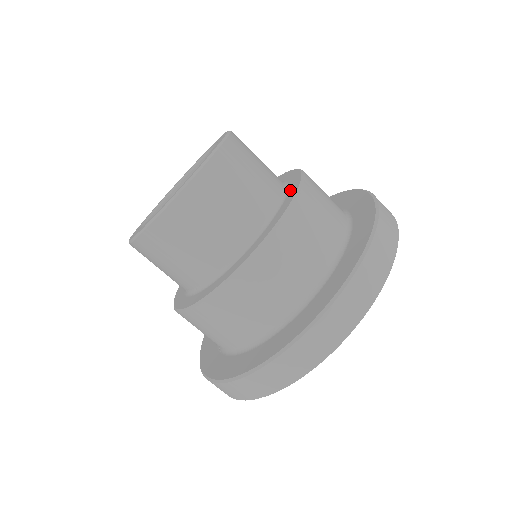
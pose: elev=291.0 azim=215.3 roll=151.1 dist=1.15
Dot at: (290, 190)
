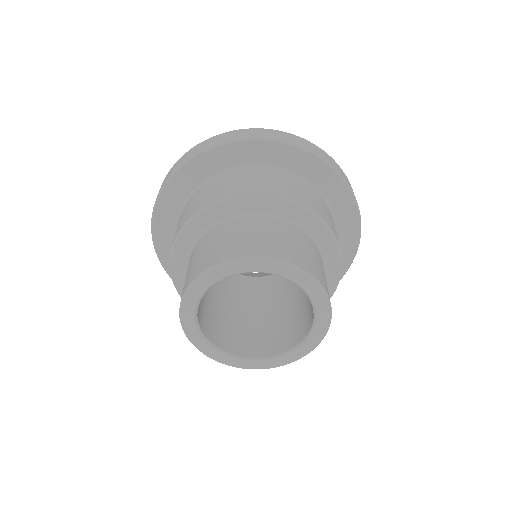
Dot at: occluded
